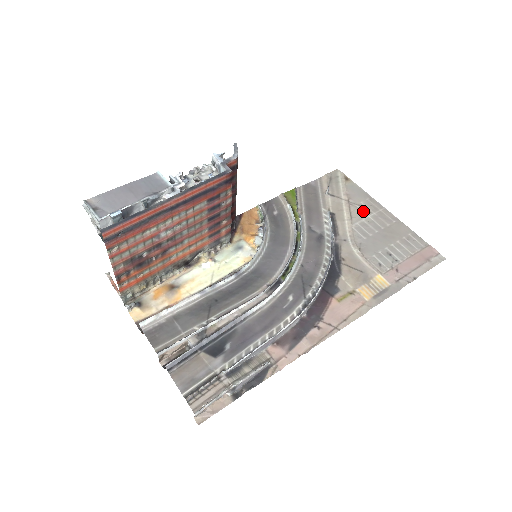
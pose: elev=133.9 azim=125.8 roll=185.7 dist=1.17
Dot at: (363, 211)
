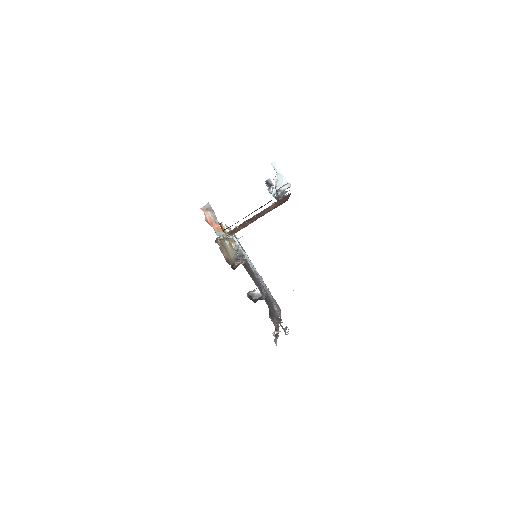
Dot at: occluded
